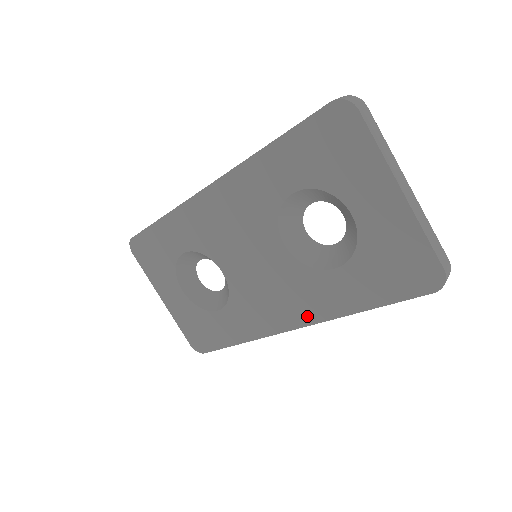
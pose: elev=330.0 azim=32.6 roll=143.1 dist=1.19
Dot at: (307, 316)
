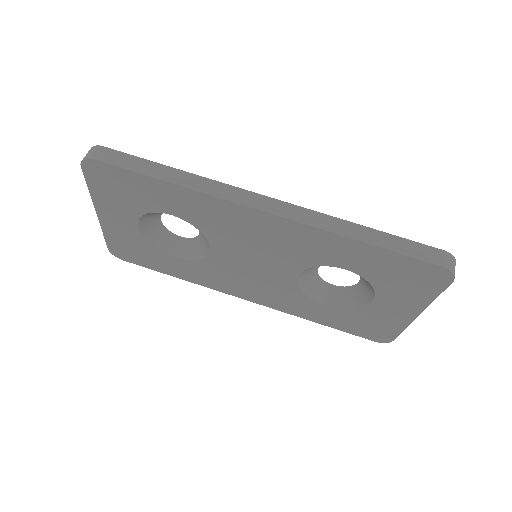
Dot at: (269, 303)
